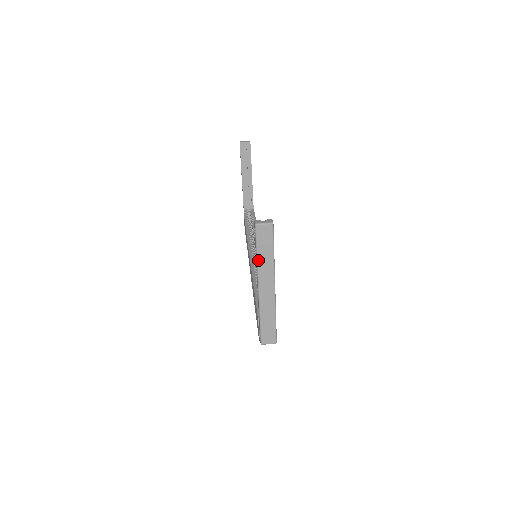
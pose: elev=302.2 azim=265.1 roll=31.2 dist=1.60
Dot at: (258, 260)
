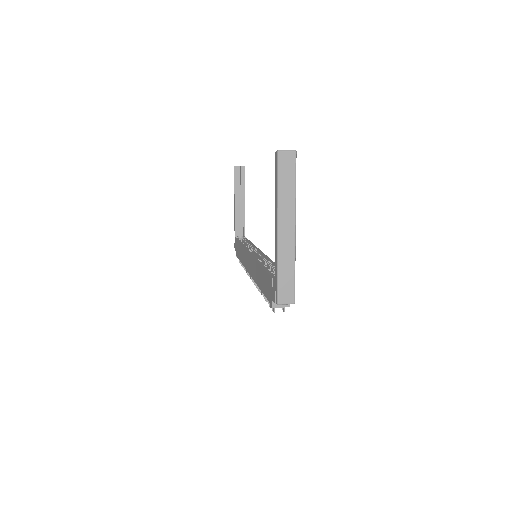
Dot at: (279, 193)
